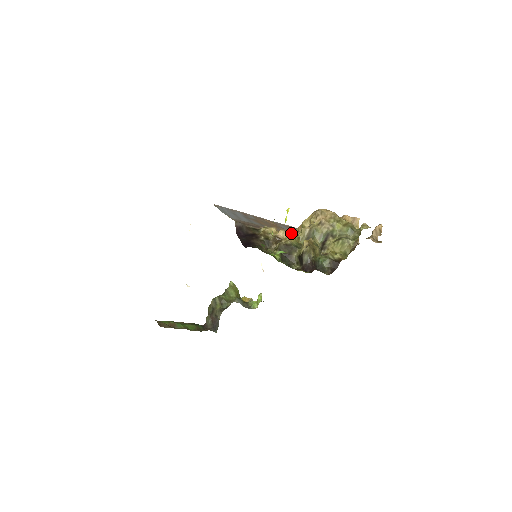
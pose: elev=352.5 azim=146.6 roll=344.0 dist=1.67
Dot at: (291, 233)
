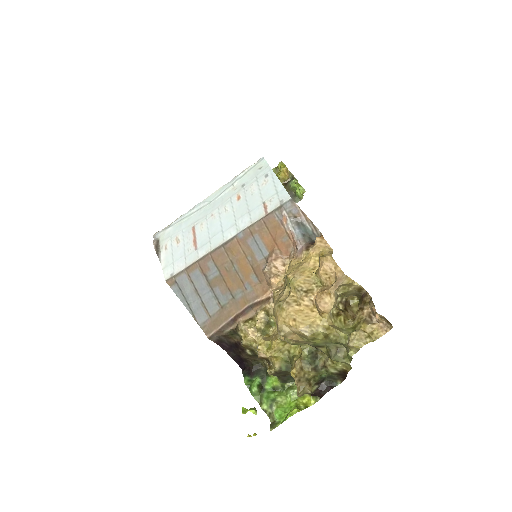
Dot at: (271, 352)
